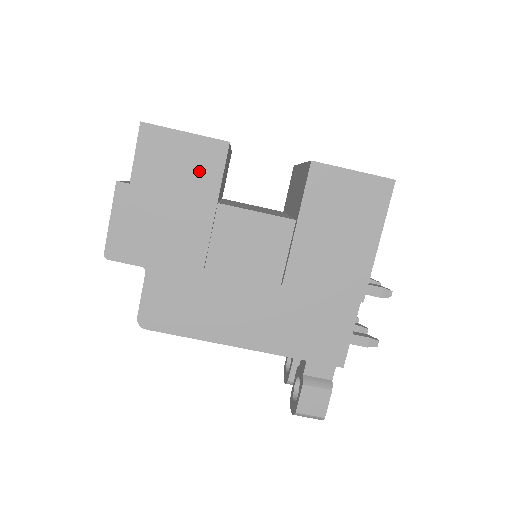
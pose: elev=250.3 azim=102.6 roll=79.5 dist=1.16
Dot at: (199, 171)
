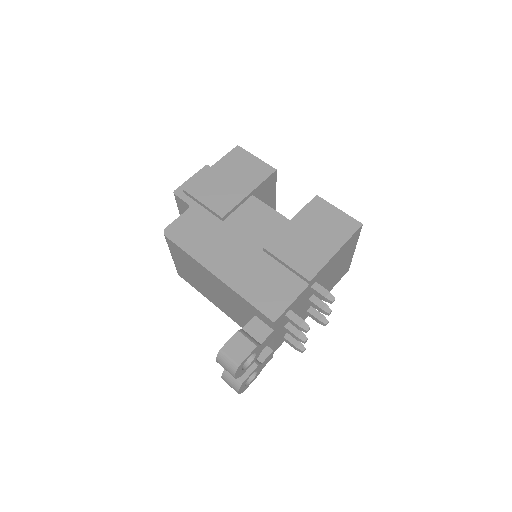
Dot at: (252, 174)
